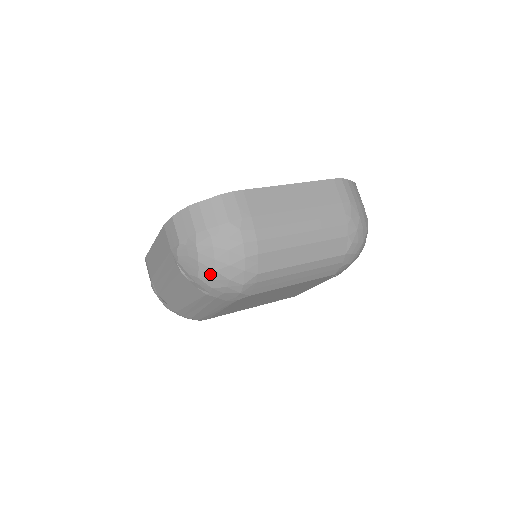
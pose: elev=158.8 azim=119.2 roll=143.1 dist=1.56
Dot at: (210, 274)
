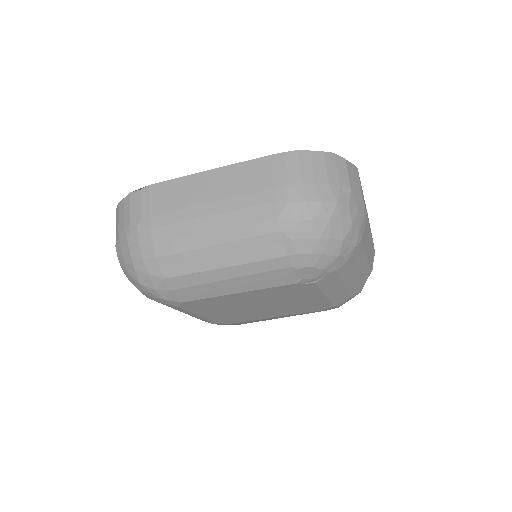
Dot at: (130, 277)
